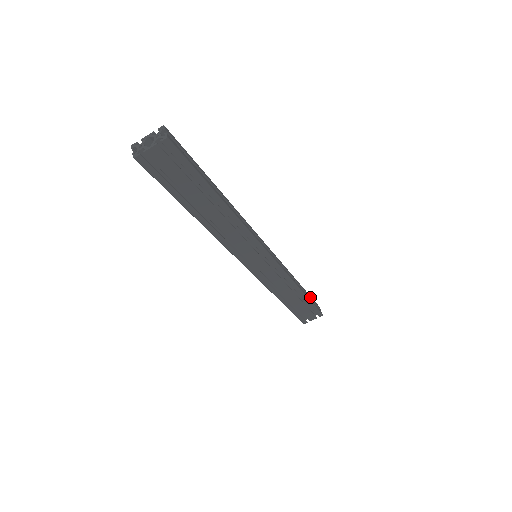
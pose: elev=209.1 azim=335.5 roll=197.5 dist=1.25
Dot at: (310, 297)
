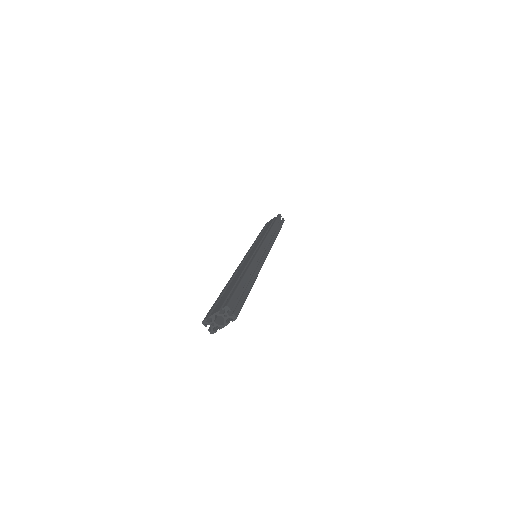
Dot at: (278, 222)
